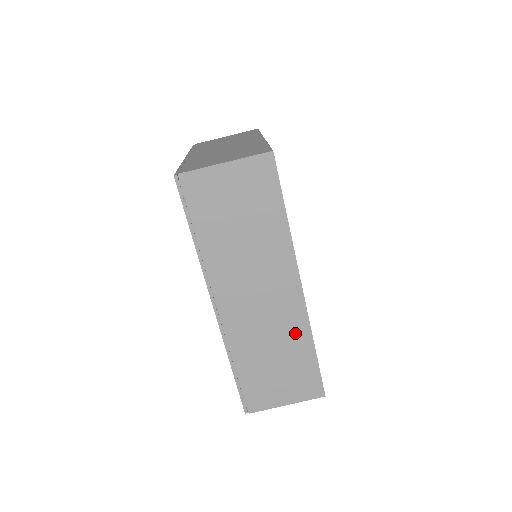
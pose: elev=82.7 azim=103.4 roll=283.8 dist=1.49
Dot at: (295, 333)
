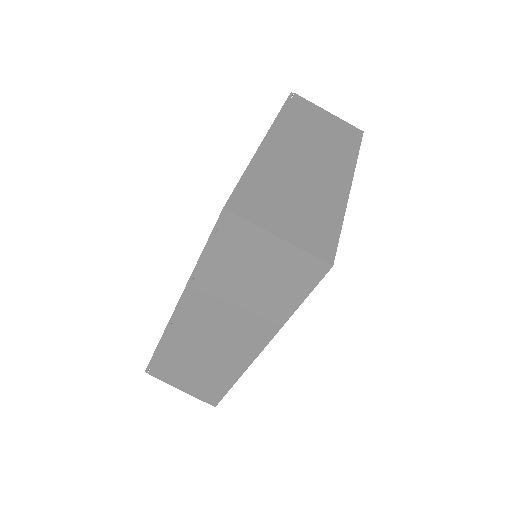
Dot at: (227, 367)
